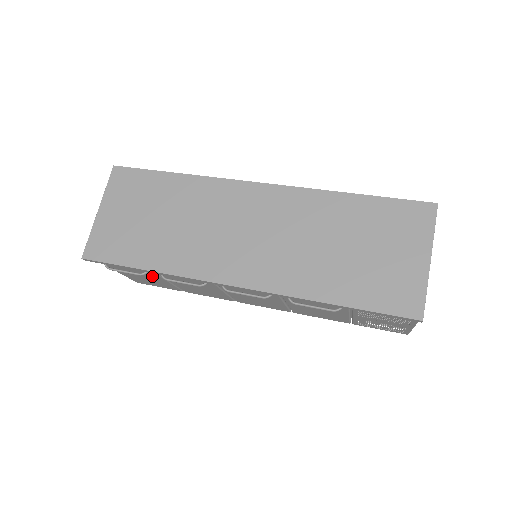
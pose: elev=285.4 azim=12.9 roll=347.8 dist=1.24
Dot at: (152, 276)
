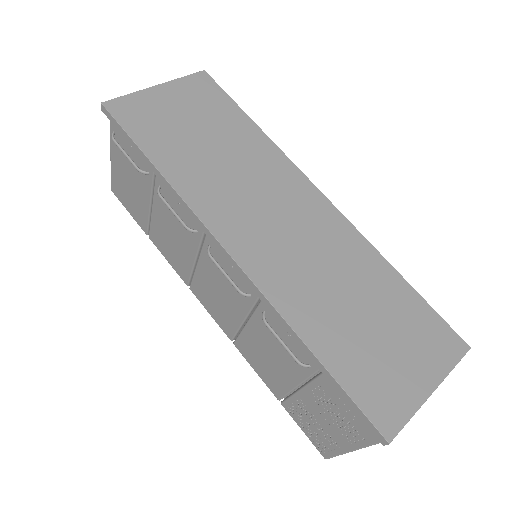
Dot at: (143, 186)
